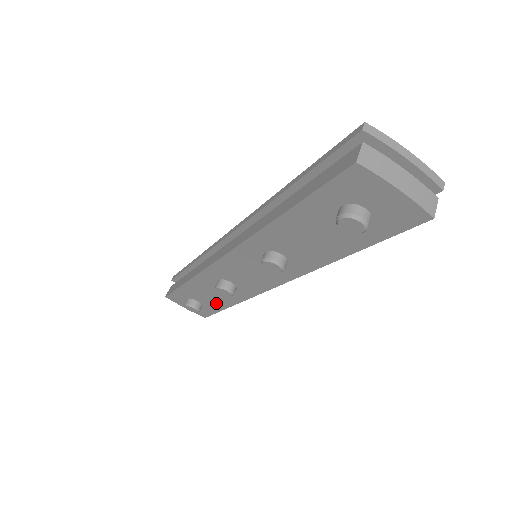
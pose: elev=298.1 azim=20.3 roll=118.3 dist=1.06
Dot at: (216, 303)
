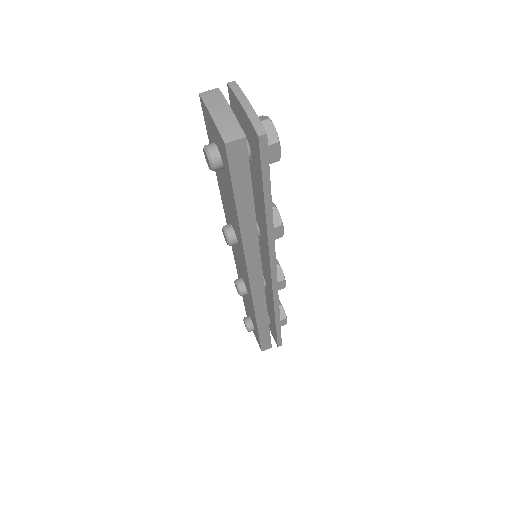
Dot at: occluded
